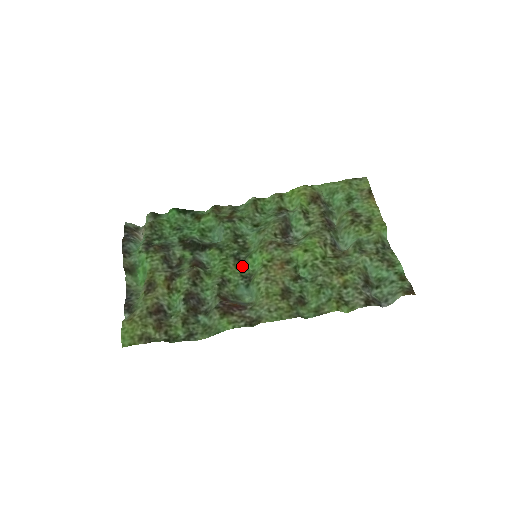
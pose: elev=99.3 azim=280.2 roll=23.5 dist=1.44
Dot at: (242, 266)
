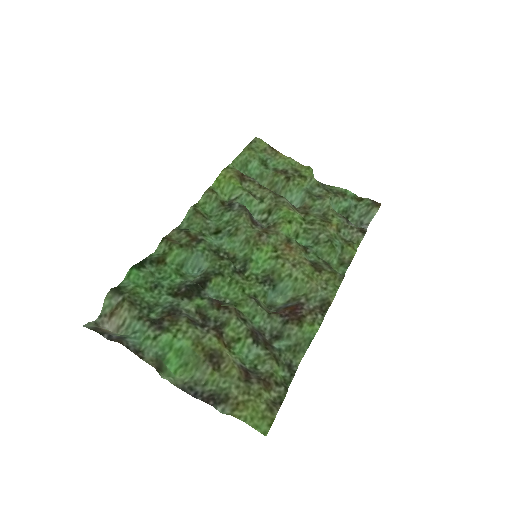
Dot at: (250, 275)
